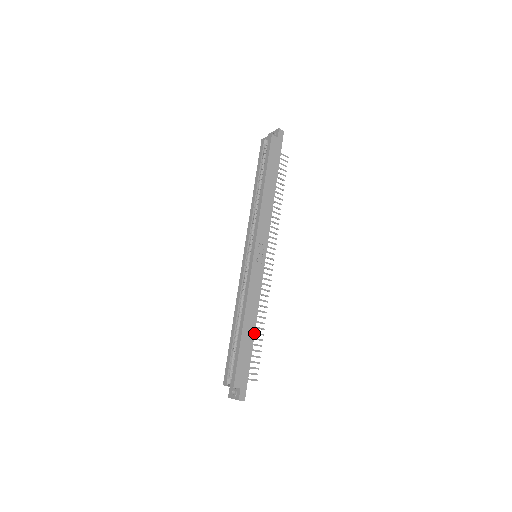
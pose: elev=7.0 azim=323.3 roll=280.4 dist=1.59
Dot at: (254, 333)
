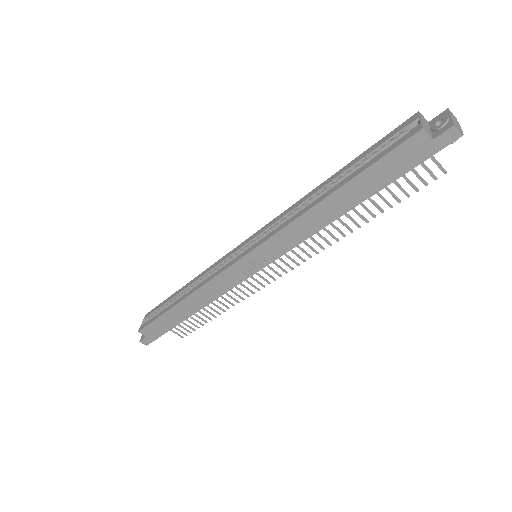
Dot at: (190, 316)
